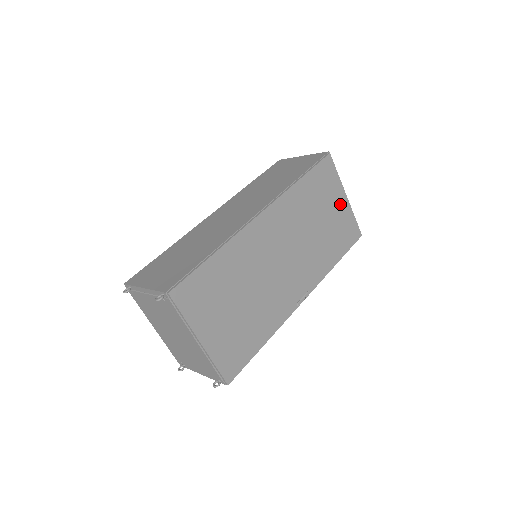
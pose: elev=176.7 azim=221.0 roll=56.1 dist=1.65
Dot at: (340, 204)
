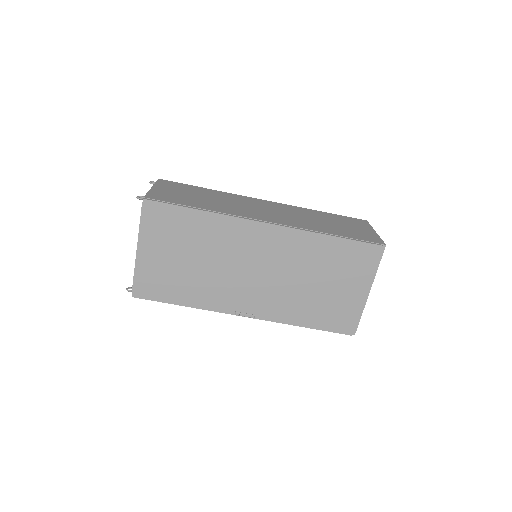
Dot at: (353, 291)
